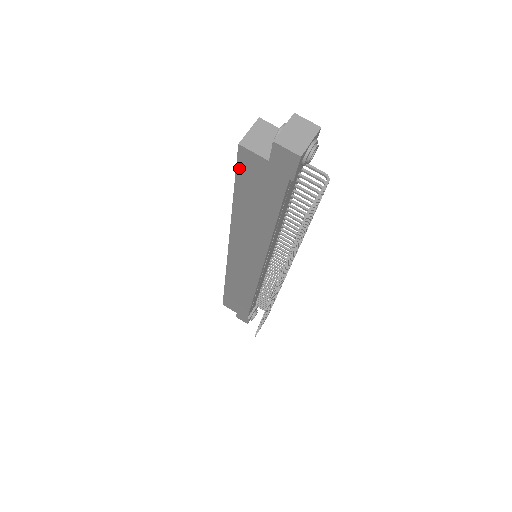
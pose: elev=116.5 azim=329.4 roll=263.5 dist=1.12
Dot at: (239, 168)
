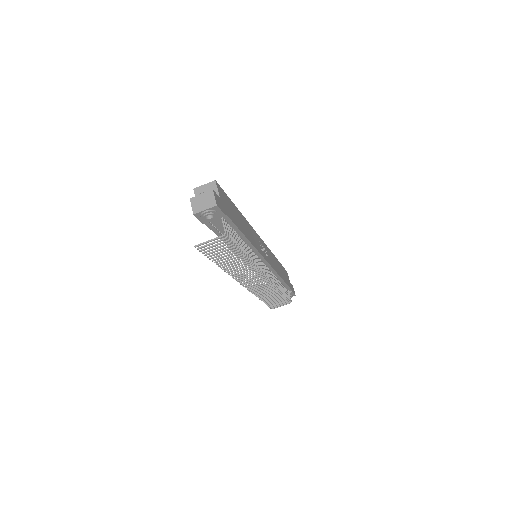
Dot at: occluded
